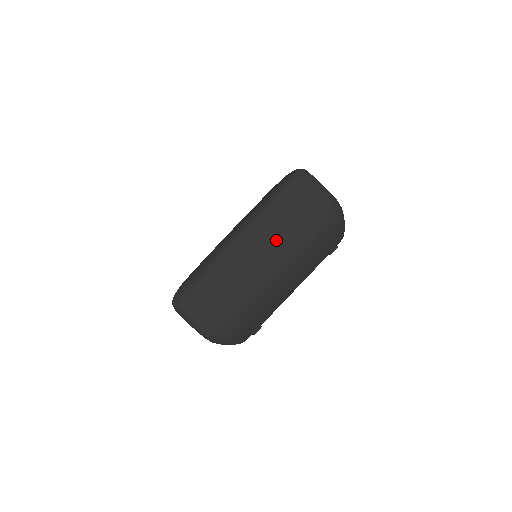
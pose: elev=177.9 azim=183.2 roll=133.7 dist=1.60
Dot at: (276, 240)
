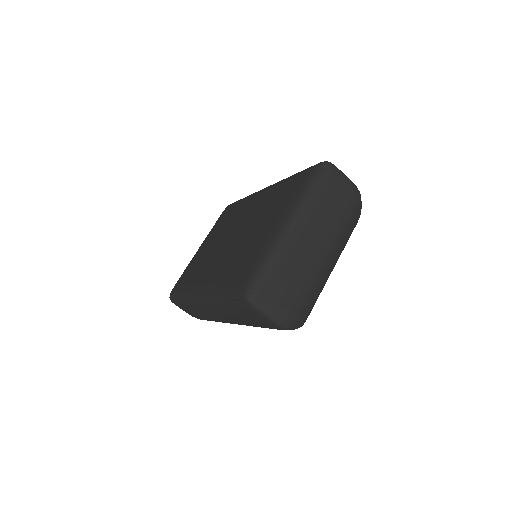
Dot at: (322, 224)
